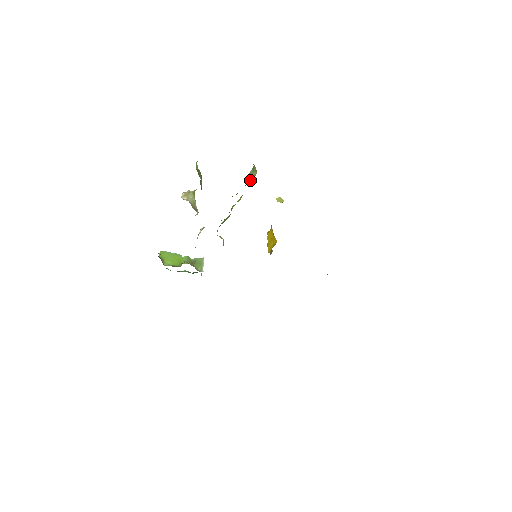
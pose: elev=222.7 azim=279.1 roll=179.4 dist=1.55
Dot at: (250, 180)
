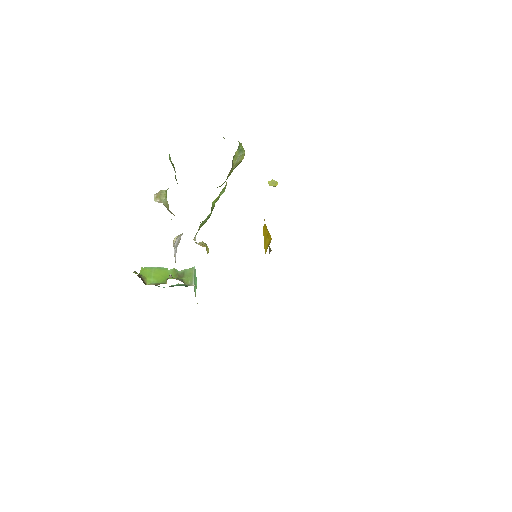
Dot at: (237, 163)
